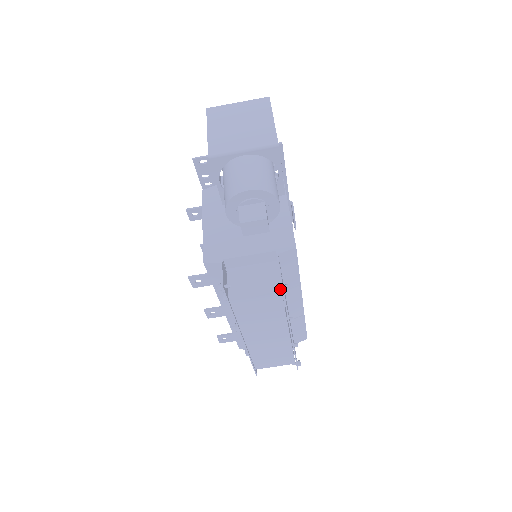
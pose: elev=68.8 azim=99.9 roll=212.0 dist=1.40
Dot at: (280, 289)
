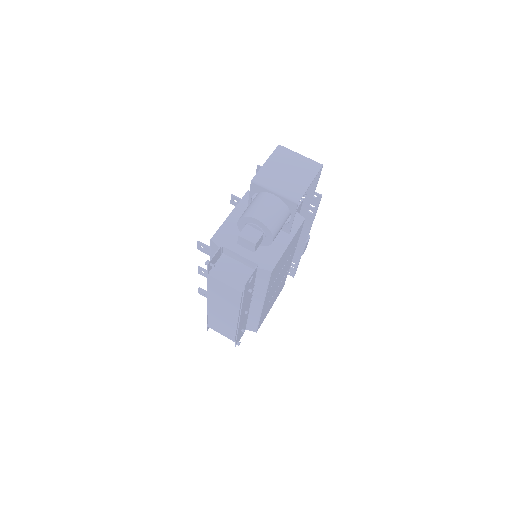
Dot at: (243, 290)
